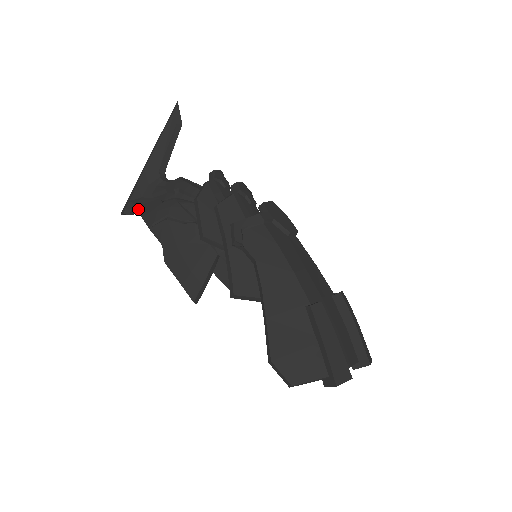
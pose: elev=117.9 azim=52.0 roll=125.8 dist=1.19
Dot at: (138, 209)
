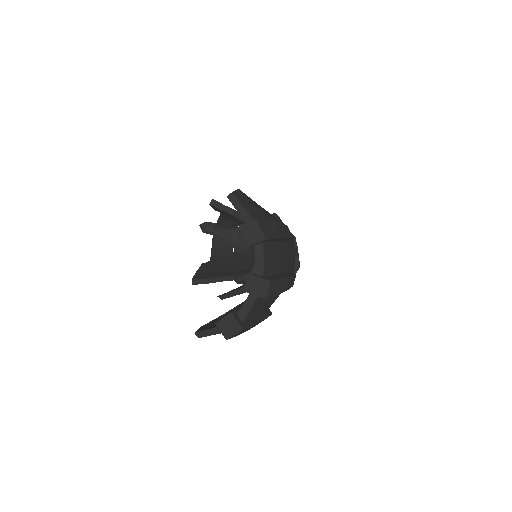
Dot at: occluded
